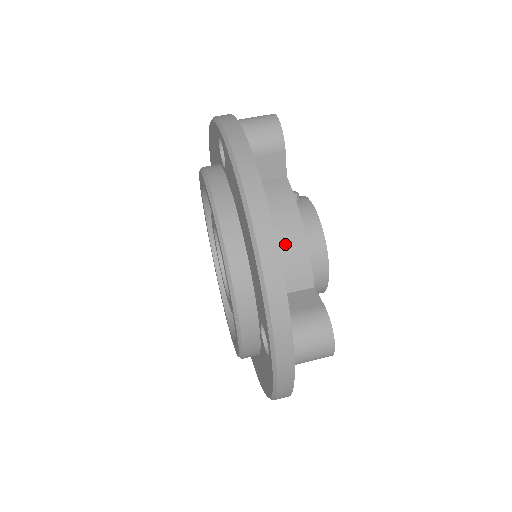
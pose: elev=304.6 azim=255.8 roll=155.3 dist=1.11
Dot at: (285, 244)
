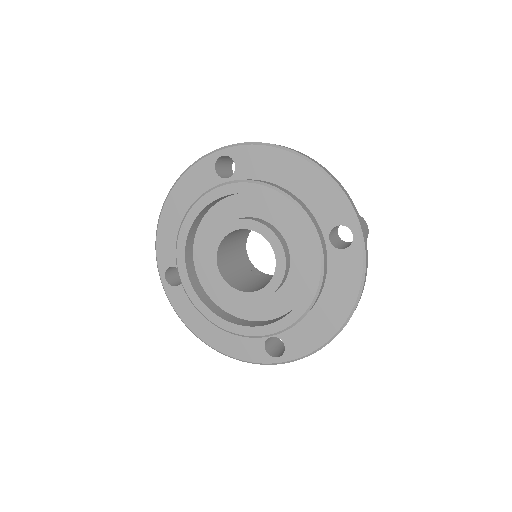
Dot at: occluded
